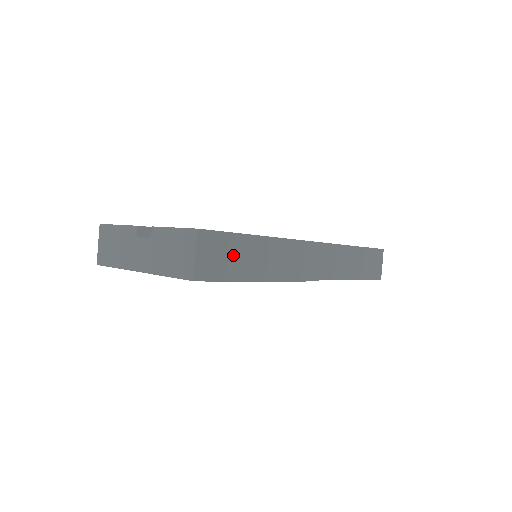
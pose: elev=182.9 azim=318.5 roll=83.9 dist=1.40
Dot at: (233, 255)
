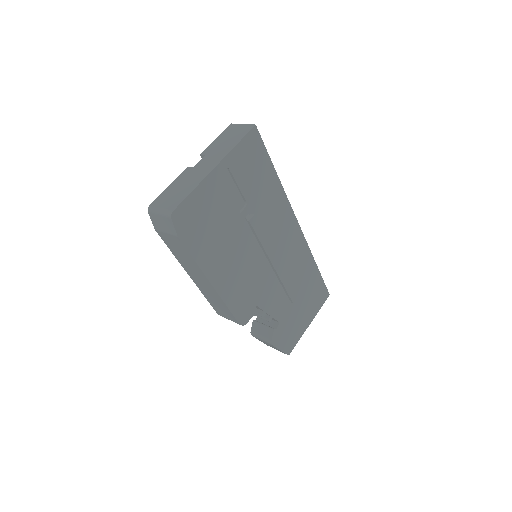
Dot at: occluded
